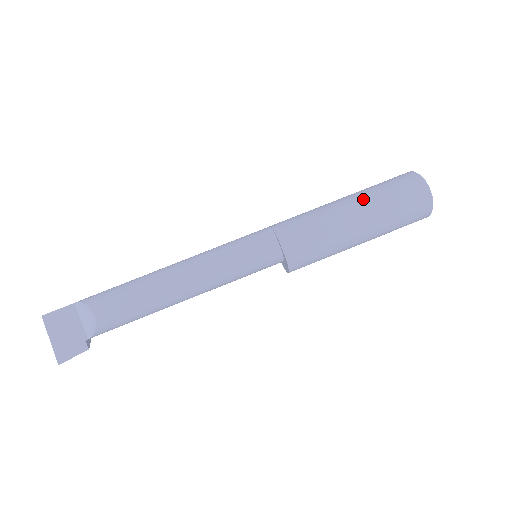
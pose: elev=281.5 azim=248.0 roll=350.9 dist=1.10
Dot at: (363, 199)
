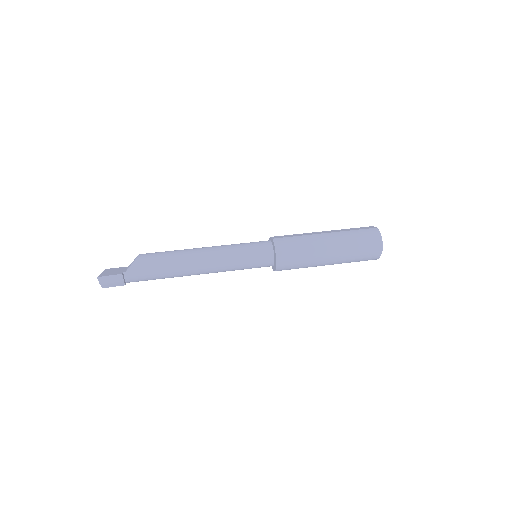
Dot at: occluded
